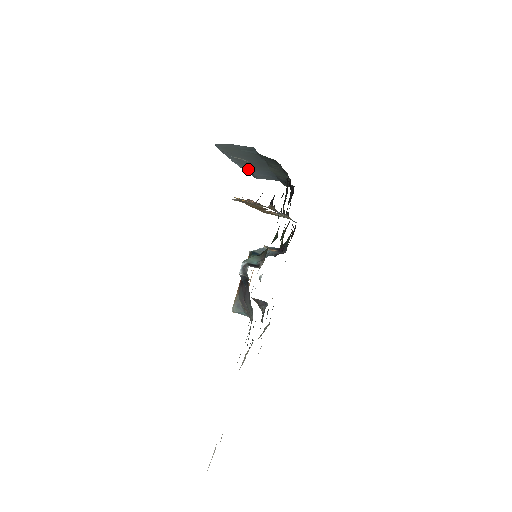
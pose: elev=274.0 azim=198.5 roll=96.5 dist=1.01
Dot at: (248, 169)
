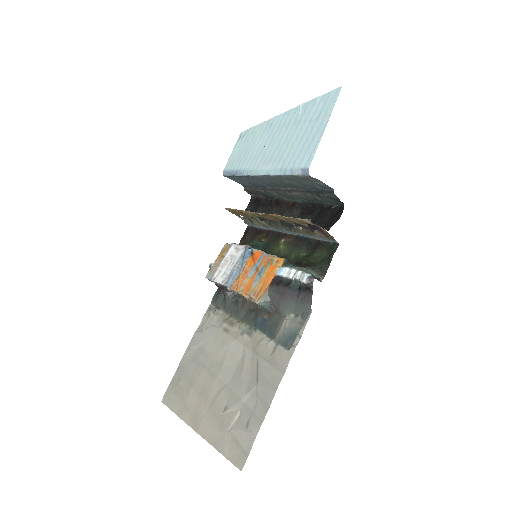
Dot at: (252, 177)
